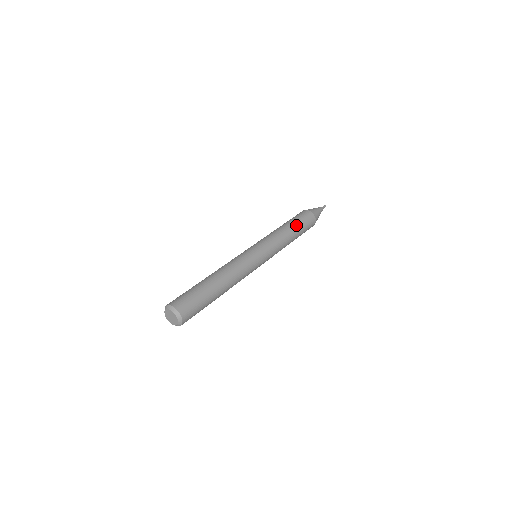
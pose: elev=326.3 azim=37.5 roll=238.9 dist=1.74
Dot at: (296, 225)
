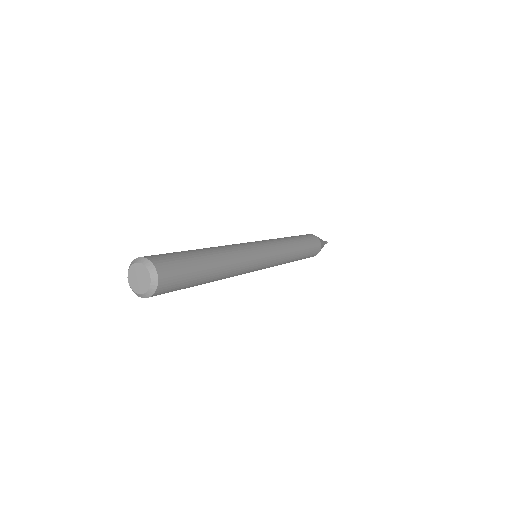
Dot at: (305, 247)
